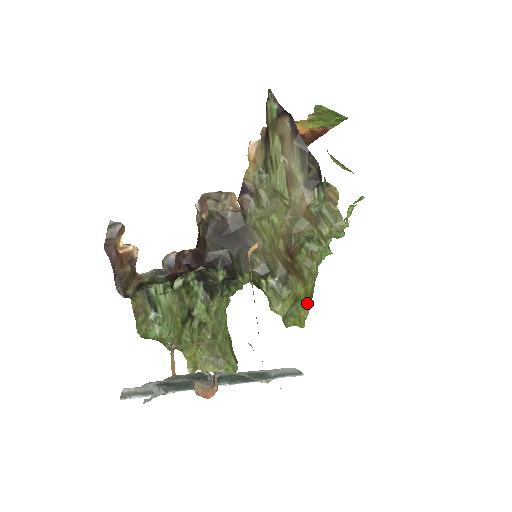
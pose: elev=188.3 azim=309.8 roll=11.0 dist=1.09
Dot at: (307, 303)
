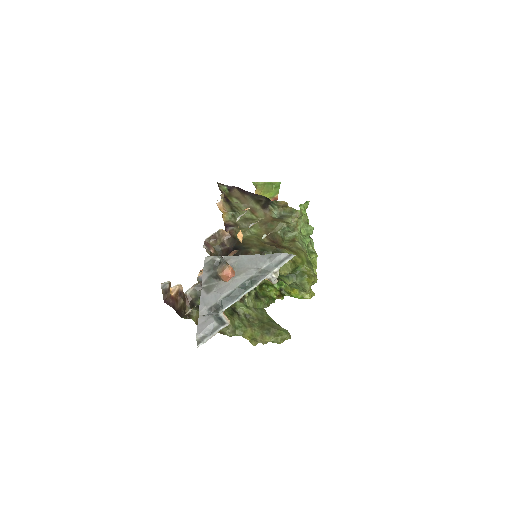
Dot at: (308, 266)
